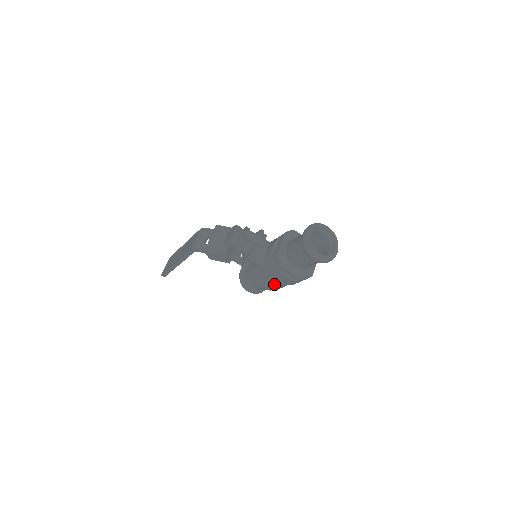
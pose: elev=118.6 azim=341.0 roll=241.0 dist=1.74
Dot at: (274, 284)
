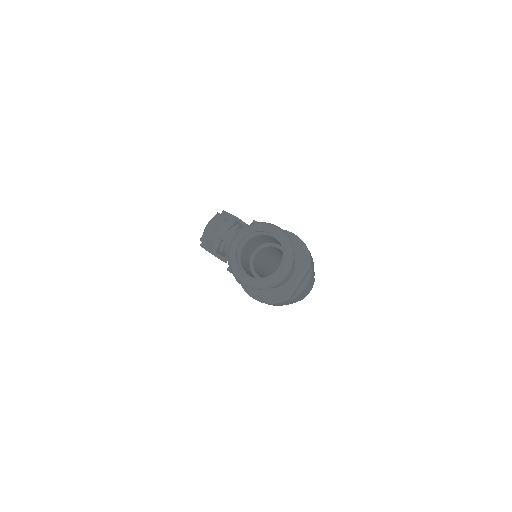
Dot at: occluded
